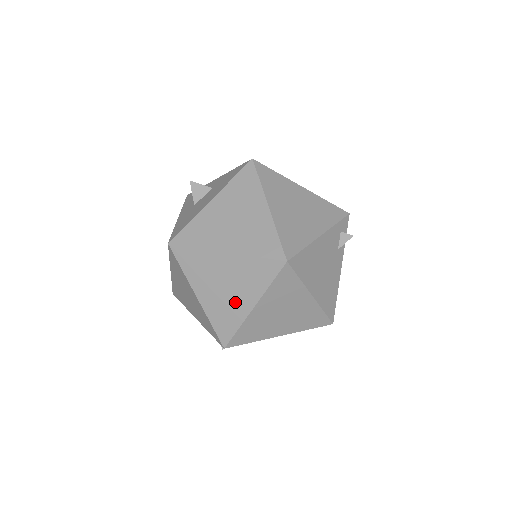
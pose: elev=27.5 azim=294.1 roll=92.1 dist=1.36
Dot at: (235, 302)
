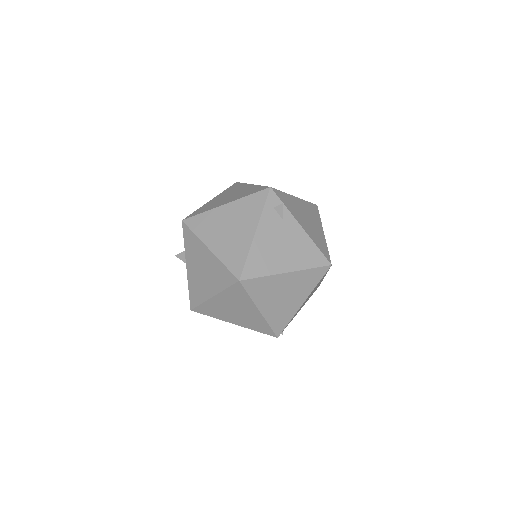
Dot at: (249, 315)
